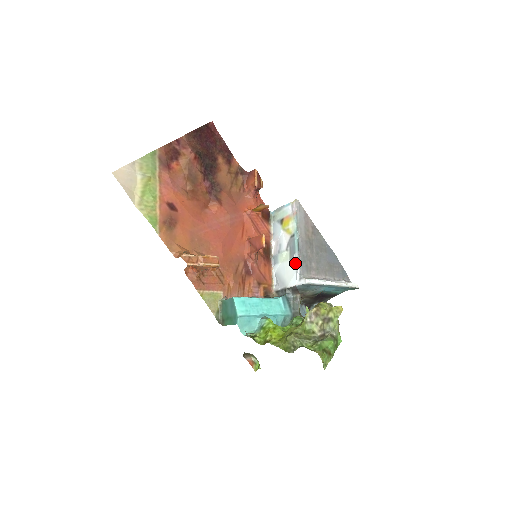
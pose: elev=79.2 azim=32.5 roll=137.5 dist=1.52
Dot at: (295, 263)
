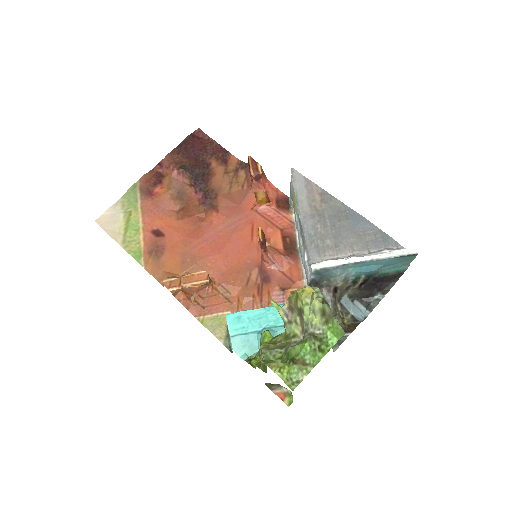
Dot at: (305, 248)
